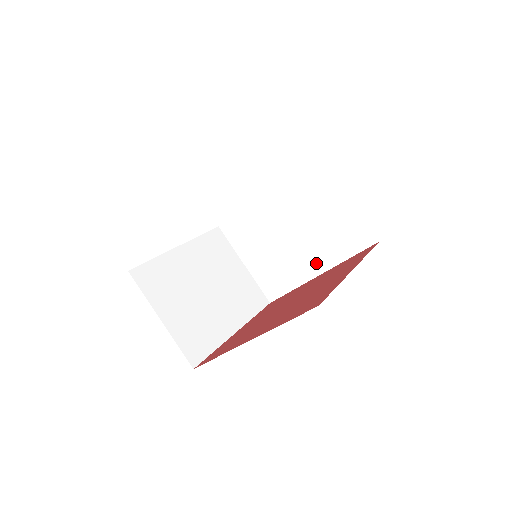
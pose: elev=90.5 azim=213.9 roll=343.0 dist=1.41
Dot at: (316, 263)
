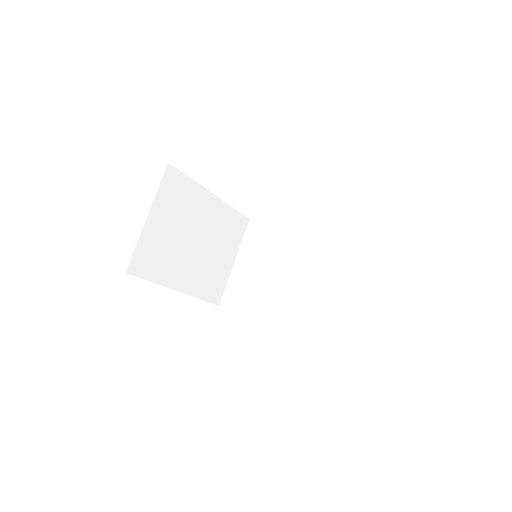
Dot at: (283, 314)
